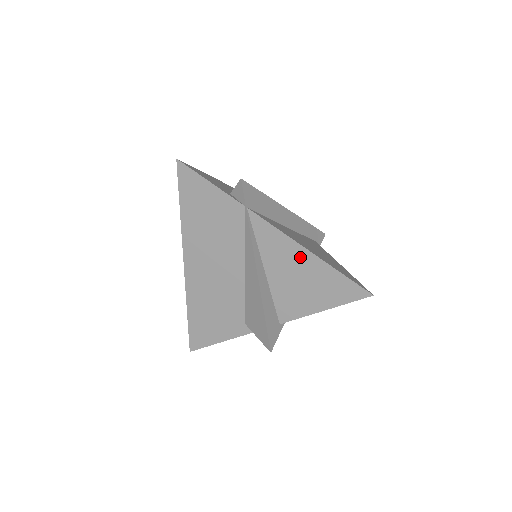
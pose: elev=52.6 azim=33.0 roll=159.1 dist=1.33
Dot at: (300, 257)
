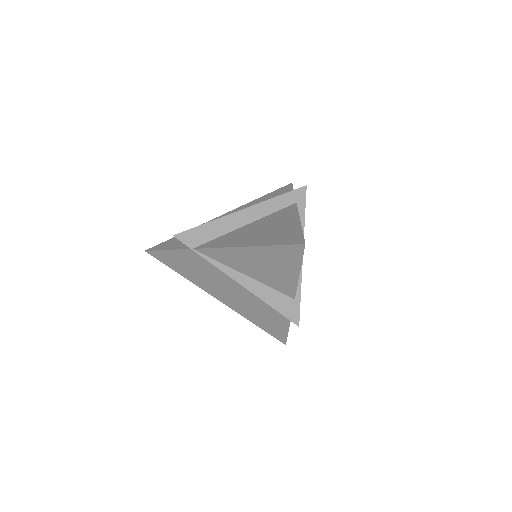
Dot at: (245, 254)
